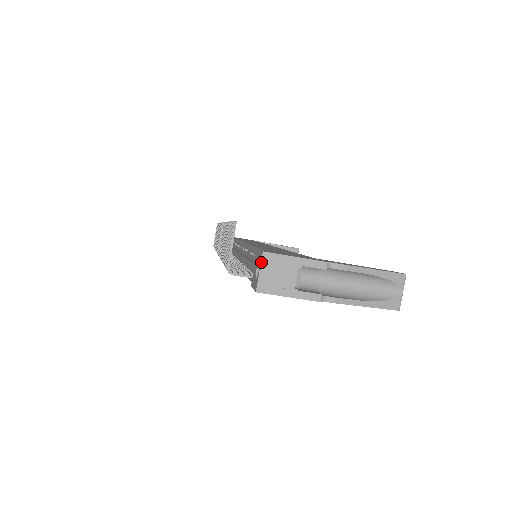
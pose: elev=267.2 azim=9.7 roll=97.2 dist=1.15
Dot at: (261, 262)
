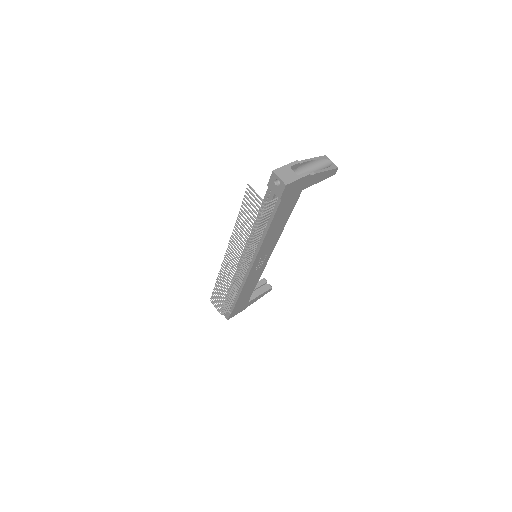
Dot at: (276, 174)
